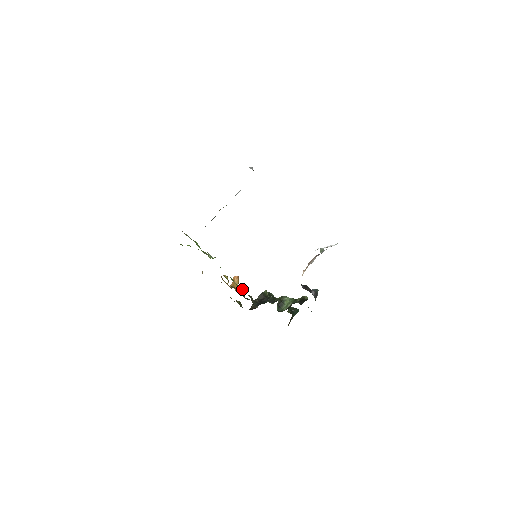
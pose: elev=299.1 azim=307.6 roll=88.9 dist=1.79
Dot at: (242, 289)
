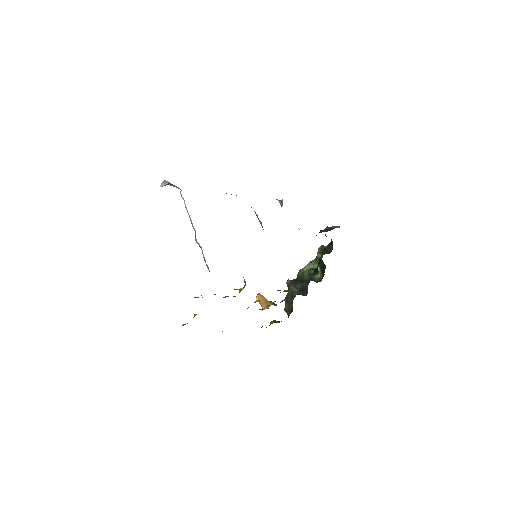
Dot at: occluded
